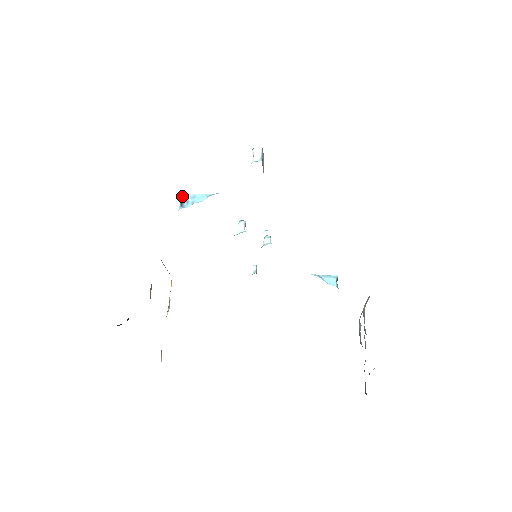
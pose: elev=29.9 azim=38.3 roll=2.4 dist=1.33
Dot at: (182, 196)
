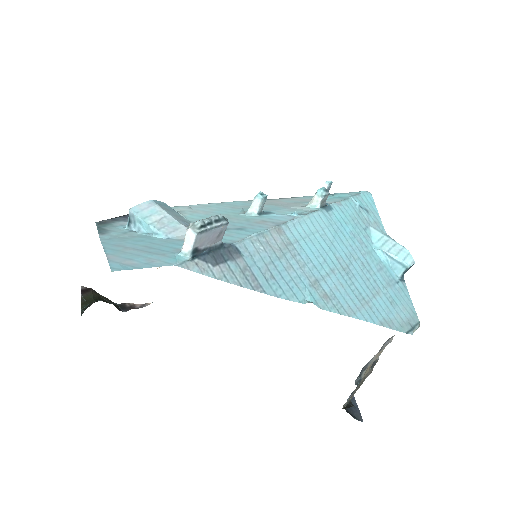
Dot at: (130, 212)
